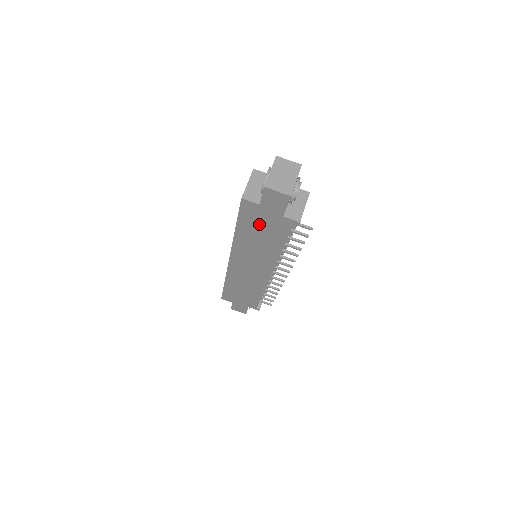
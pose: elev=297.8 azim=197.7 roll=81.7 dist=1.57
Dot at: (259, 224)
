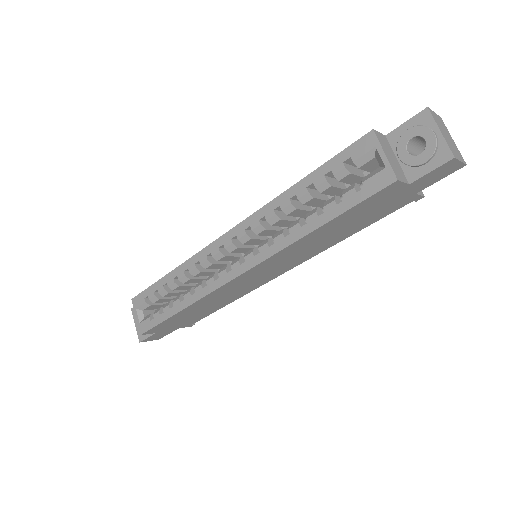
Dot at: (366, 212)
